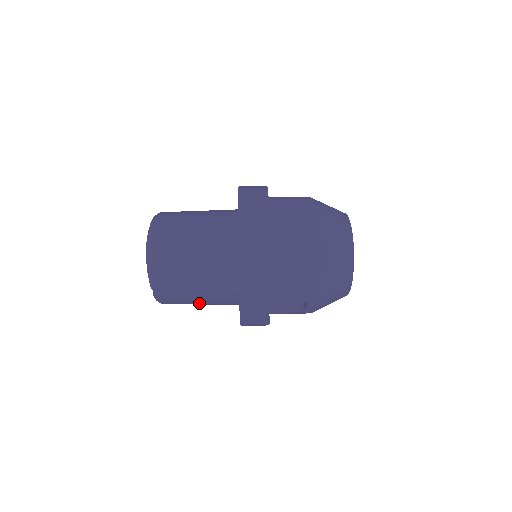
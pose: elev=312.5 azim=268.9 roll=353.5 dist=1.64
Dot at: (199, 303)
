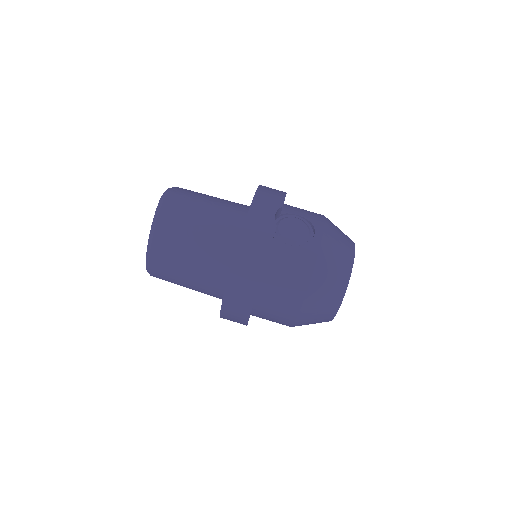
Dot at: occluded
